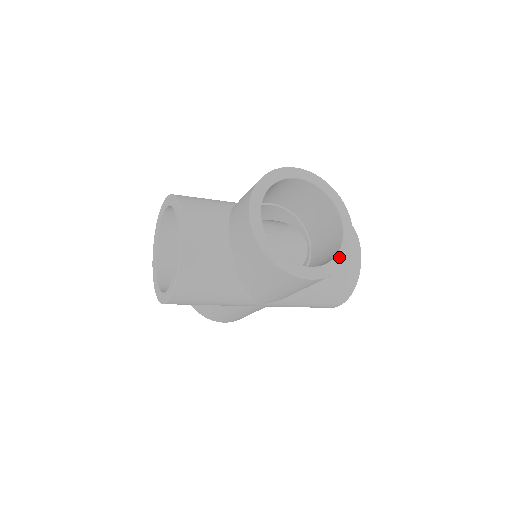
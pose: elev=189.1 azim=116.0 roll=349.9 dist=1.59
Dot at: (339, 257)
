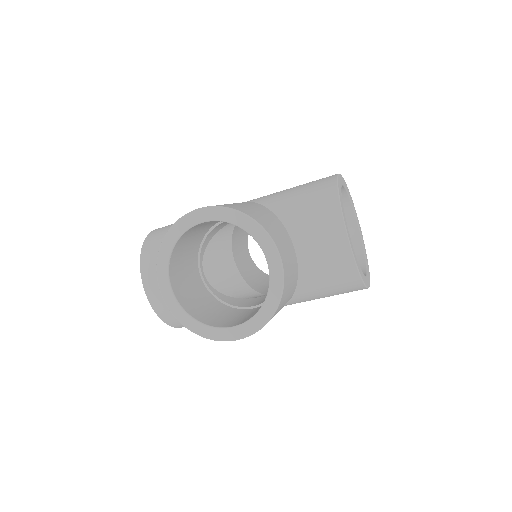
Dot at: (266, 305)
